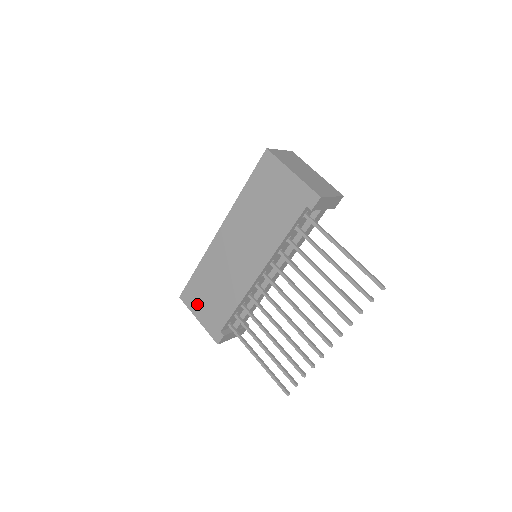
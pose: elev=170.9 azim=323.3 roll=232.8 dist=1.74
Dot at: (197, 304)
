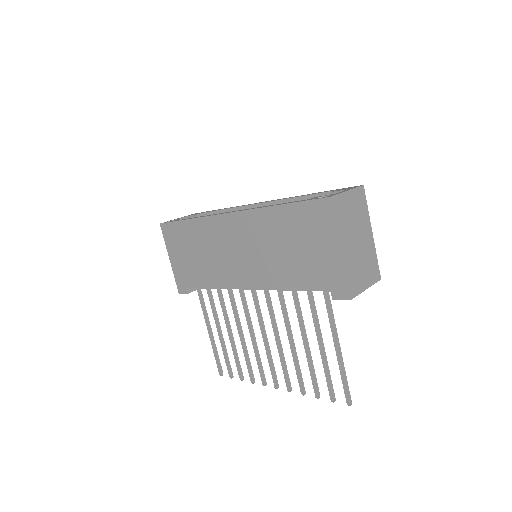
Dot at: (175, 247)
